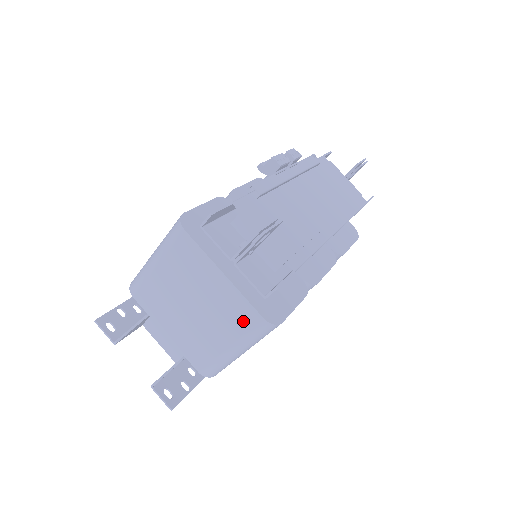
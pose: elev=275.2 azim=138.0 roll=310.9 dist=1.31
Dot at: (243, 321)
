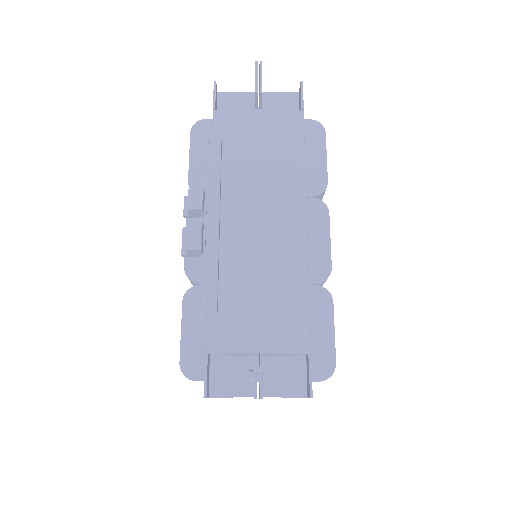
Dot at: occluded
